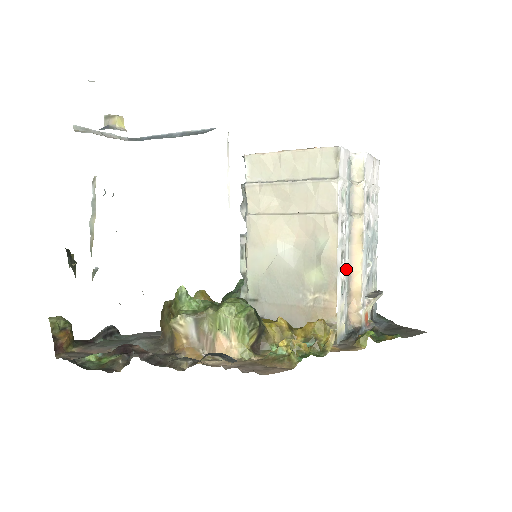
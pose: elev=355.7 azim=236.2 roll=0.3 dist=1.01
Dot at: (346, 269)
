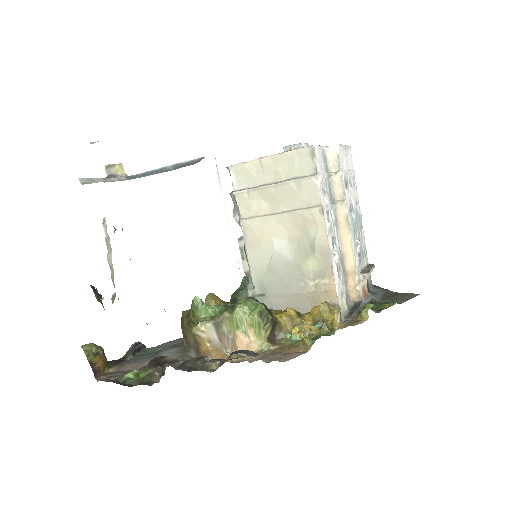
Dot at: (338, 252)
